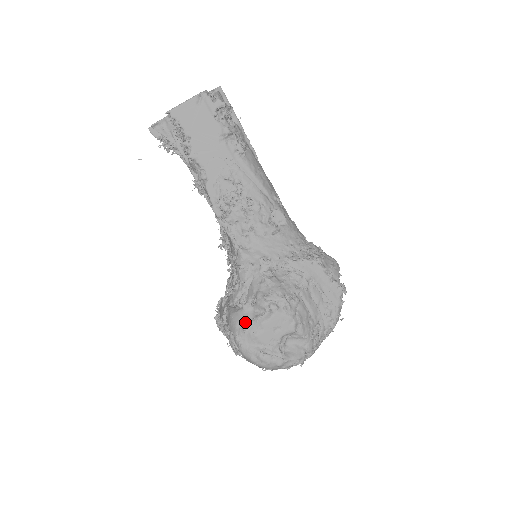
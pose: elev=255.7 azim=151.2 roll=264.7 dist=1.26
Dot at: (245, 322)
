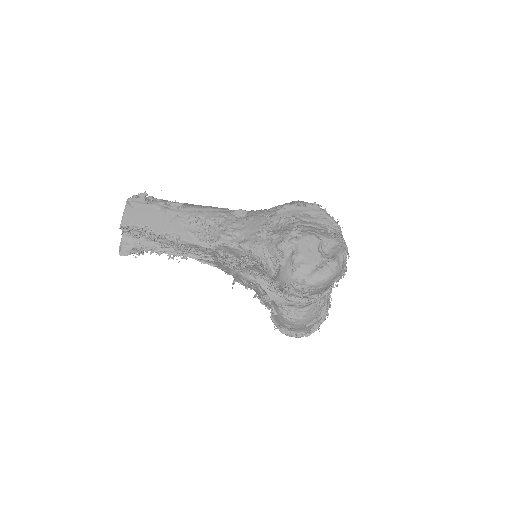
Dot at: (290, 267)
